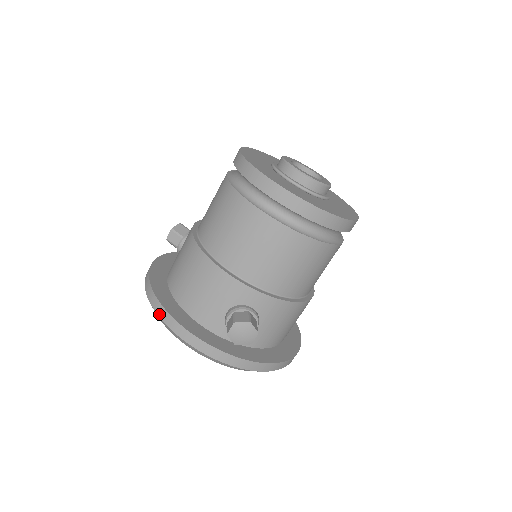
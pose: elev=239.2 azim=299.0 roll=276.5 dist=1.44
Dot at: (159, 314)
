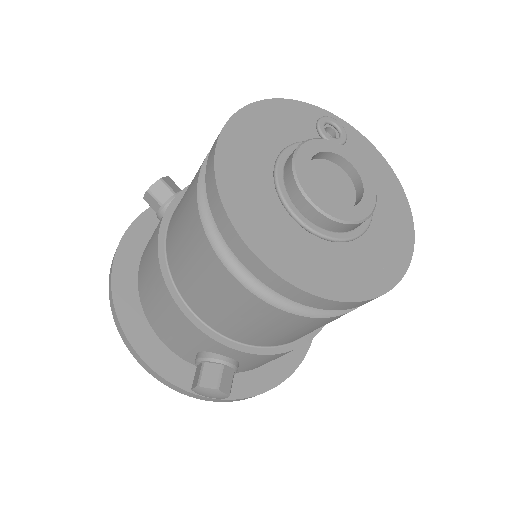
Dot at: (119, 331)
